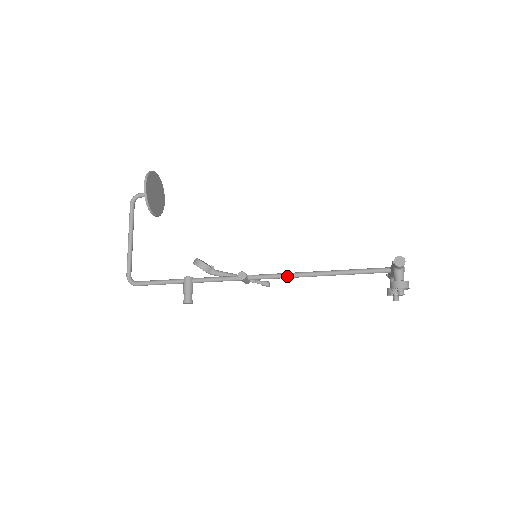
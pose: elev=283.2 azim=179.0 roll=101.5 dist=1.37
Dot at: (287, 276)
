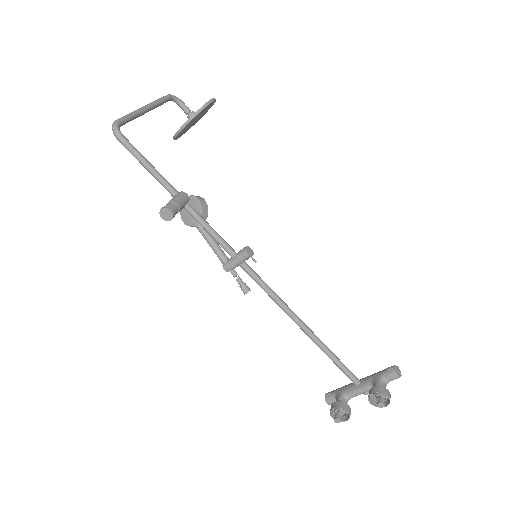
Dot at: (279, 299)
